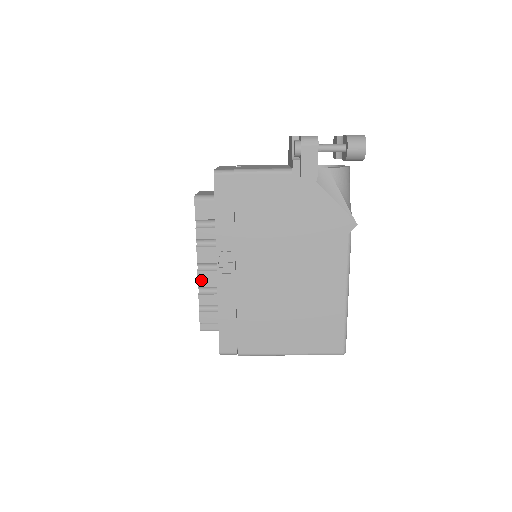
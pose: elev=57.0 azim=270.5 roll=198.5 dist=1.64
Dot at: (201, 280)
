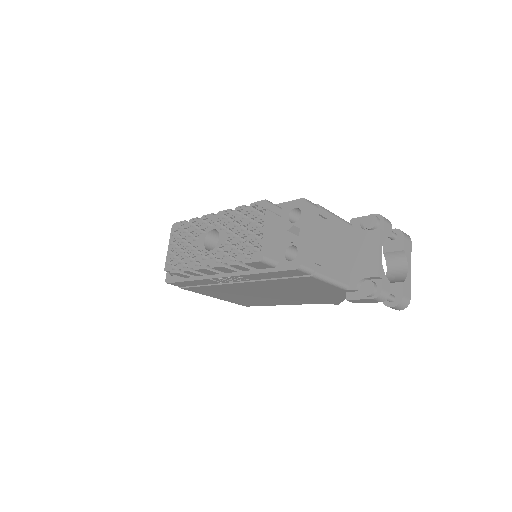
Dot at: (201, 270)
